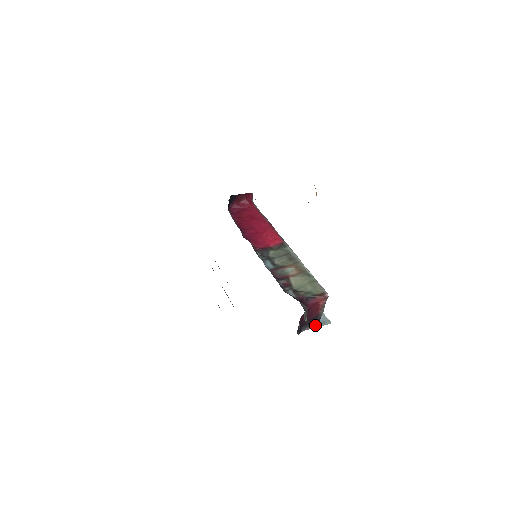
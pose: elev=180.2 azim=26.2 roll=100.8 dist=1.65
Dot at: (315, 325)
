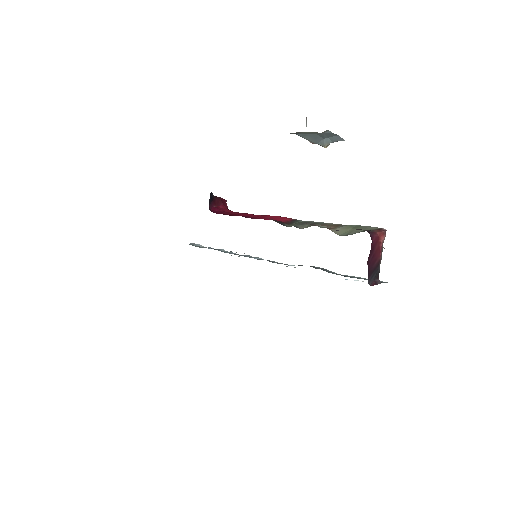
Dot at: (377, 281)
